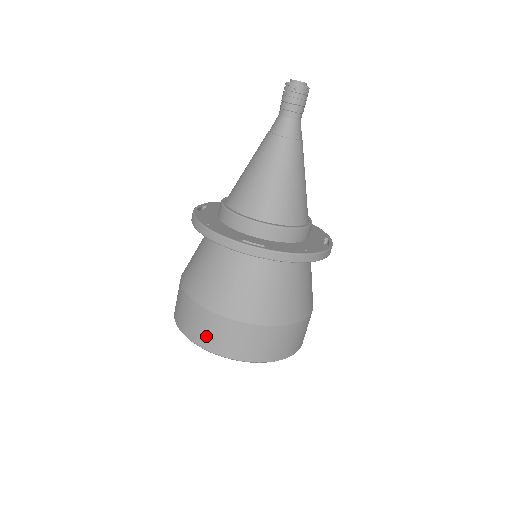
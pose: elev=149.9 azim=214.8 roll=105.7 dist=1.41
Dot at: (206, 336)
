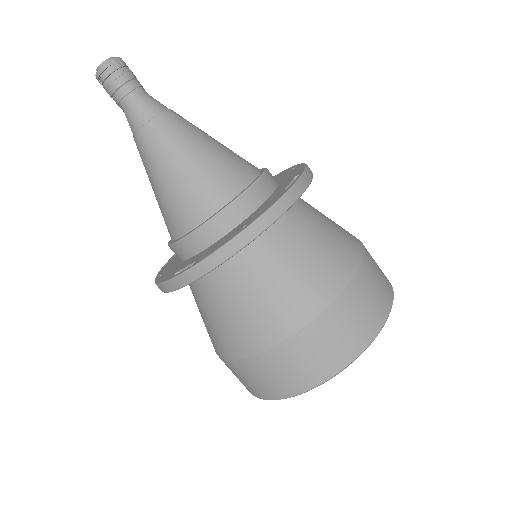
Dot at: (251, 386)
